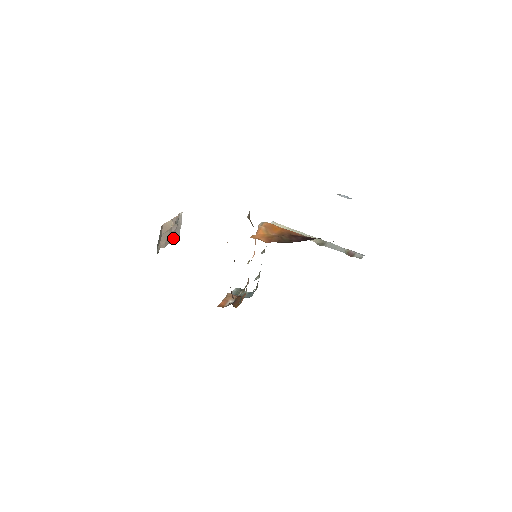
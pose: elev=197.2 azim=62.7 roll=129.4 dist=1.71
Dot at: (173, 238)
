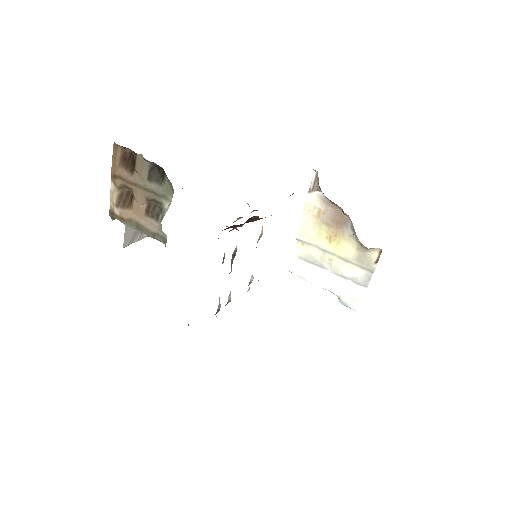
Dot at: (128, 229)
